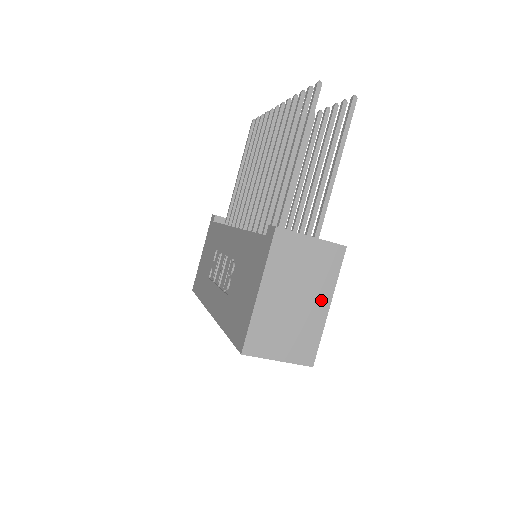
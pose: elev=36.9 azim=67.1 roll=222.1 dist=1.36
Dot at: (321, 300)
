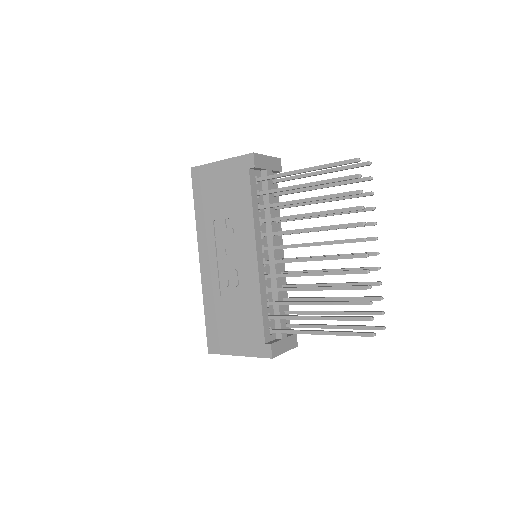
Dot at: occluded
